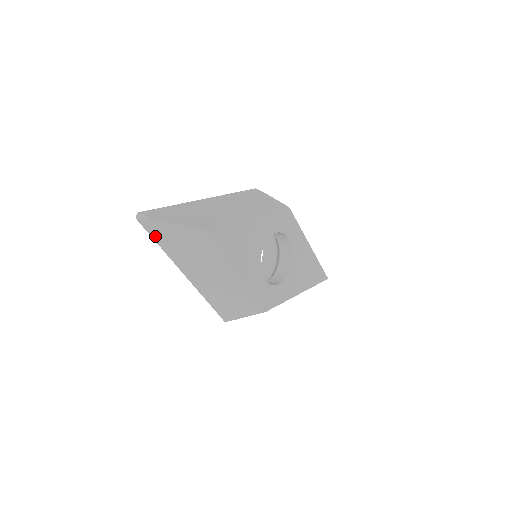
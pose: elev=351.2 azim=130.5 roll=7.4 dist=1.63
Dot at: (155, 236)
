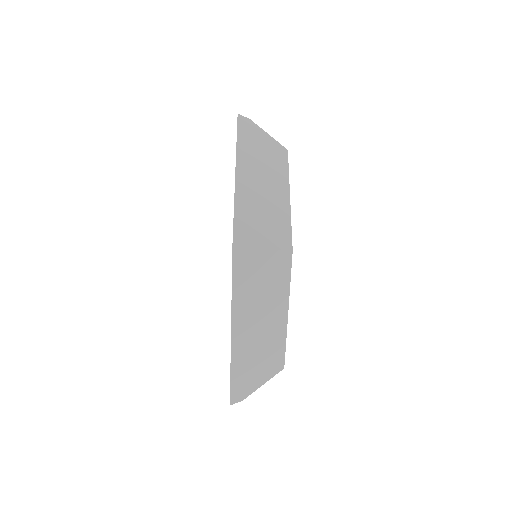
Dot at: (241, 131)
